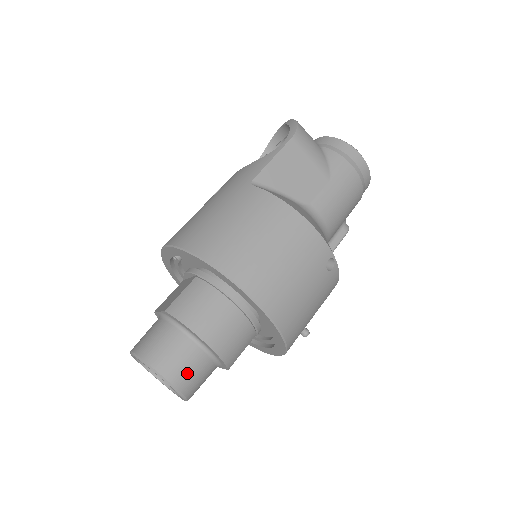
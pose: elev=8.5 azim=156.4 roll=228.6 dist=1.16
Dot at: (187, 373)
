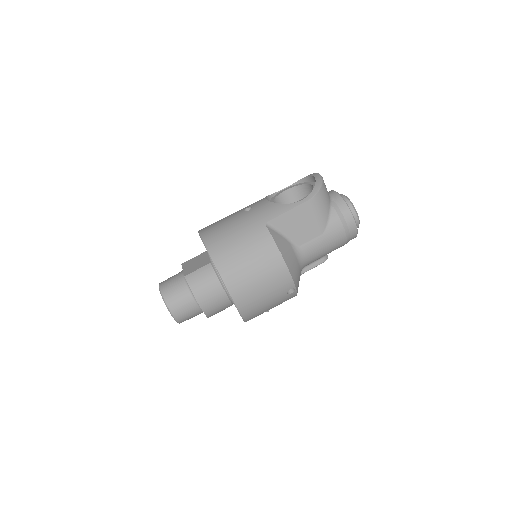
Dot at: (184, 314)
